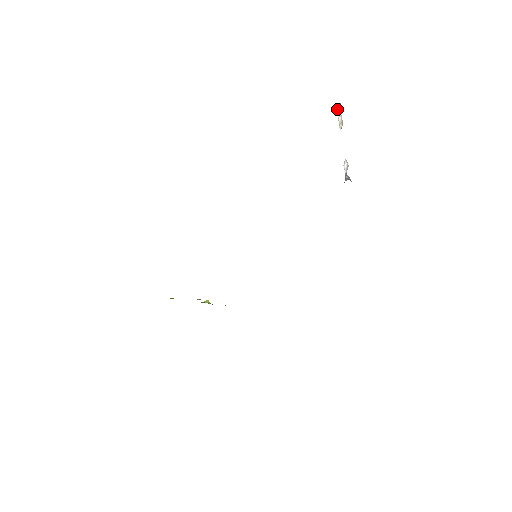
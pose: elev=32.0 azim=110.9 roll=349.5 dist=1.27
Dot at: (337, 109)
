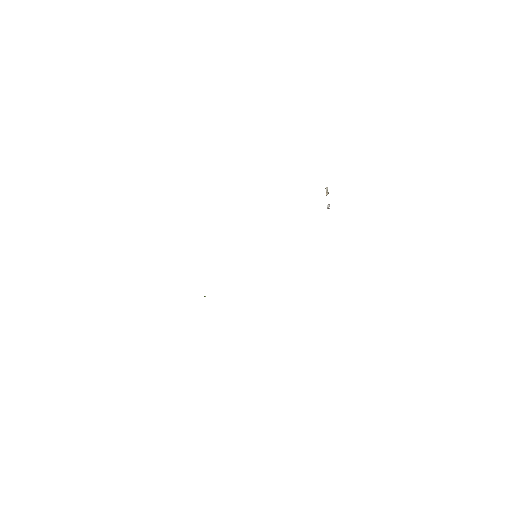
Dot at: occluded
